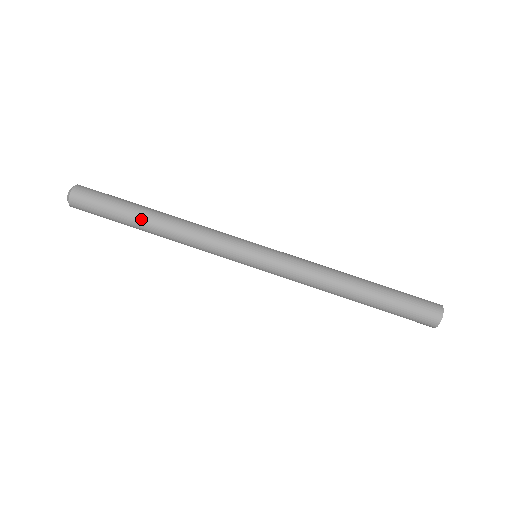
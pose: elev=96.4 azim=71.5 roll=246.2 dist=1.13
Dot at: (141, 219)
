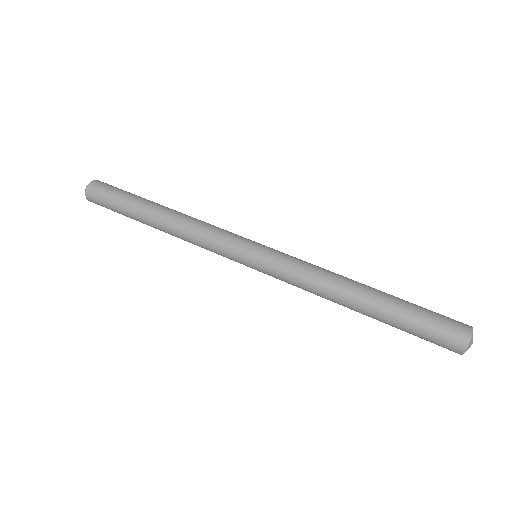
Dot at: (155, 203)
